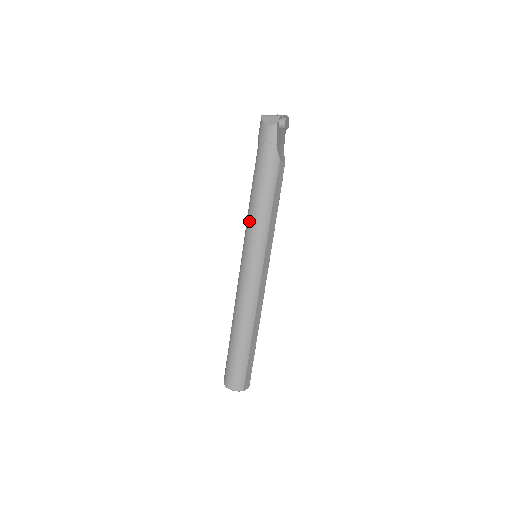
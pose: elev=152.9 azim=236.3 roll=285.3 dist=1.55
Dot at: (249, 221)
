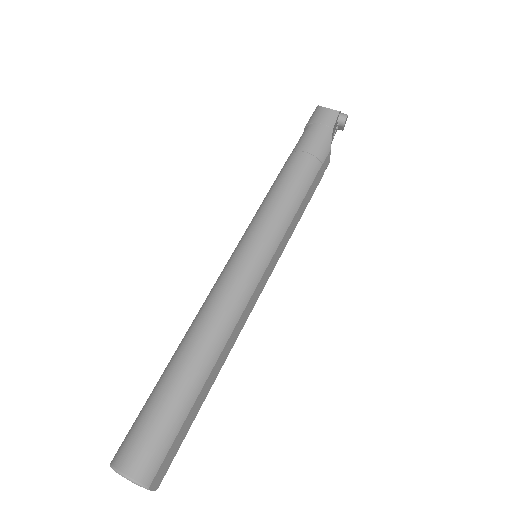
Dot at: (268, 200)
